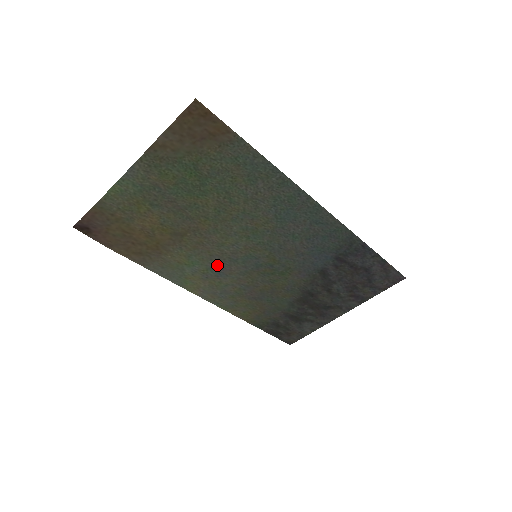
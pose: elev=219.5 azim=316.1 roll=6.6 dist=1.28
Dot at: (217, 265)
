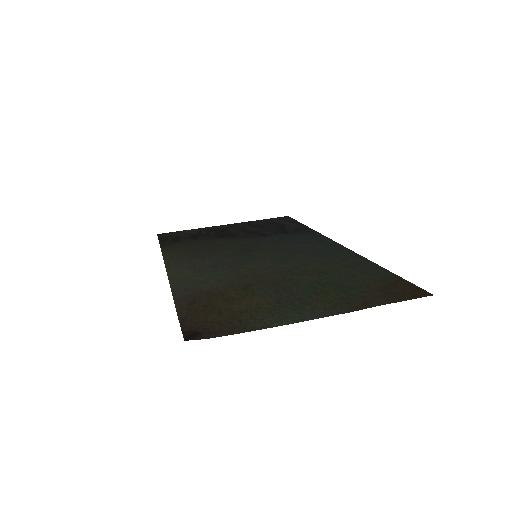
Dot at: (224, 268)
